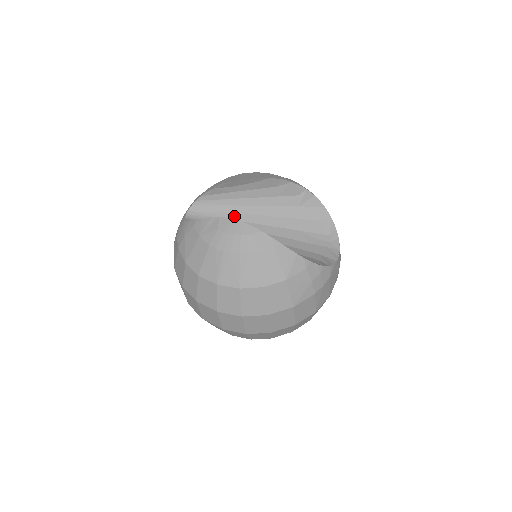
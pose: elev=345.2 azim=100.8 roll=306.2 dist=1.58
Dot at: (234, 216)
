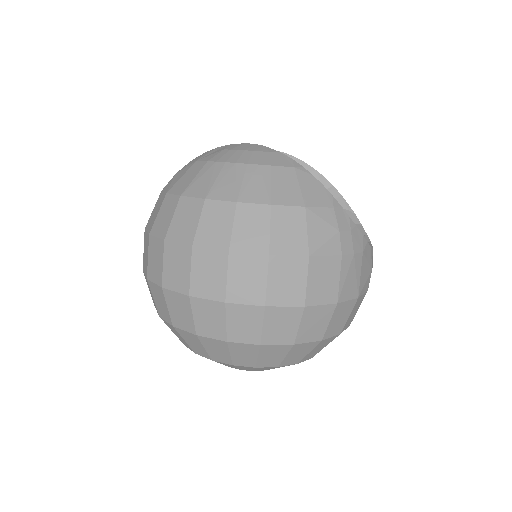
Dot at: occluded
